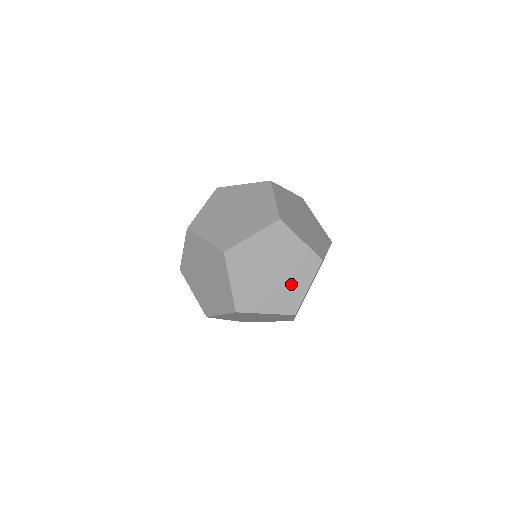
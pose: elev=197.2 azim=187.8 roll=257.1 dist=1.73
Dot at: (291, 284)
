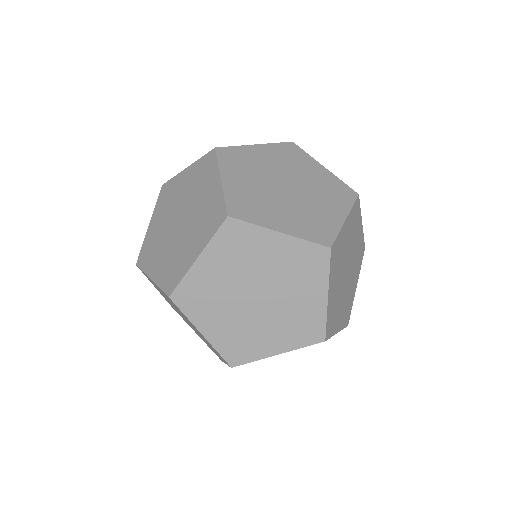
Dot at: (295, 302)
